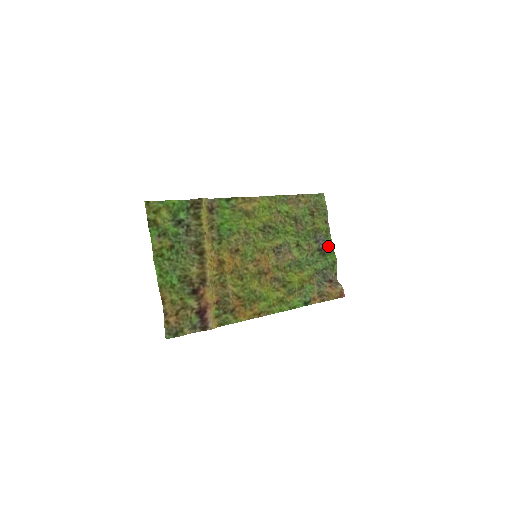
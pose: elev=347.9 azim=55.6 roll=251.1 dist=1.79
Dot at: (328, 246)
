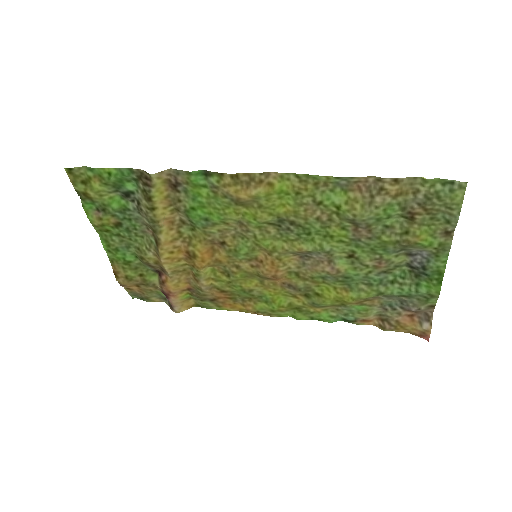
Dot at: (431, 270)
